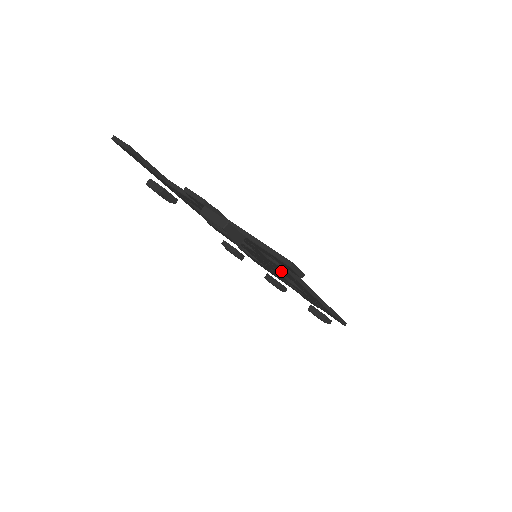
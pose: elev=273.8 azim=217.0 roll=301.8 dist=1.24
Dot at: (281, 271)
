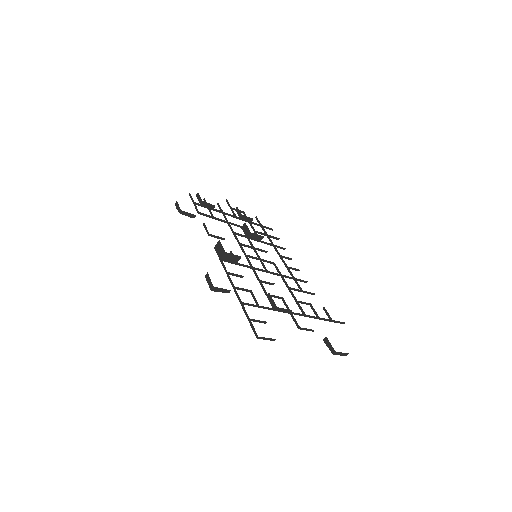
Dot at: occluded
